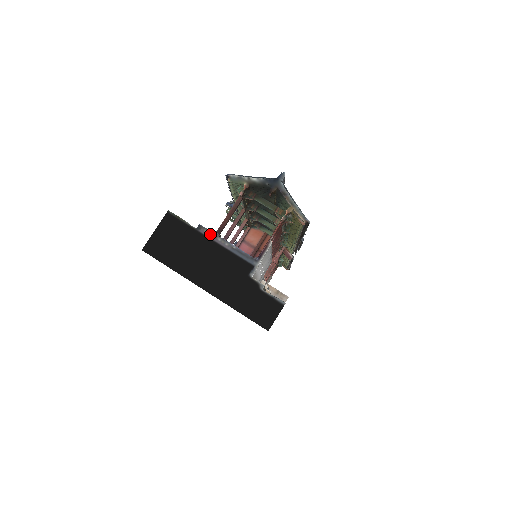
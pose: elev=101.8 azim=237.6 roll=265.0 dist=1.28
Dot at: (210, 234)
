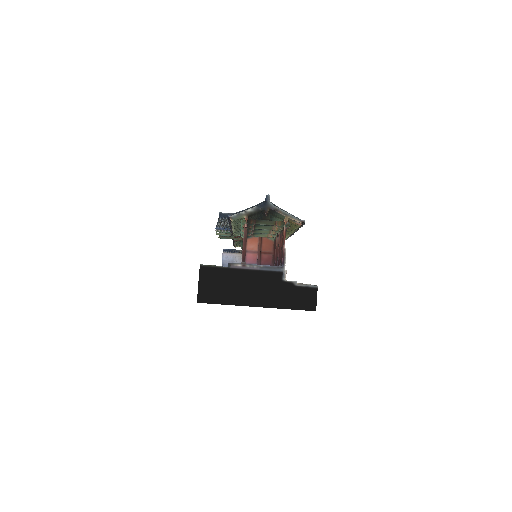
Dot at: (239, 266)
